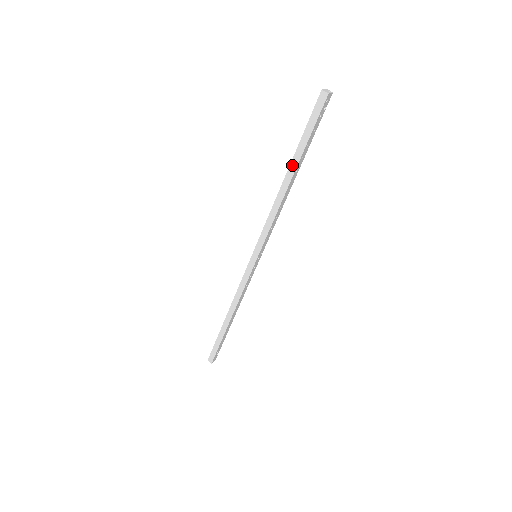
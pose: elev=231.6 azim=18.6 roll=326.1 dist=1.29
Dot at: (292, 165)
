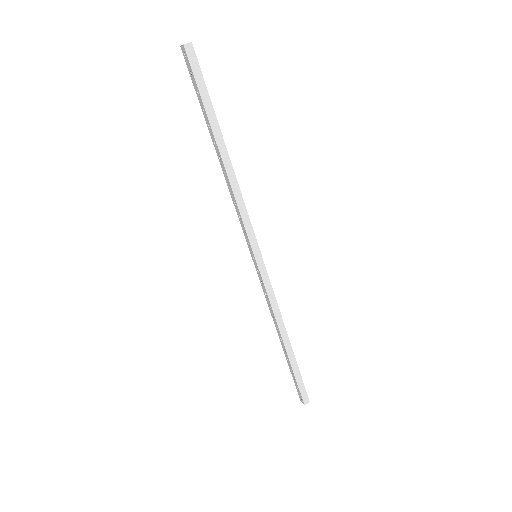
Dot at: (217, 137)
